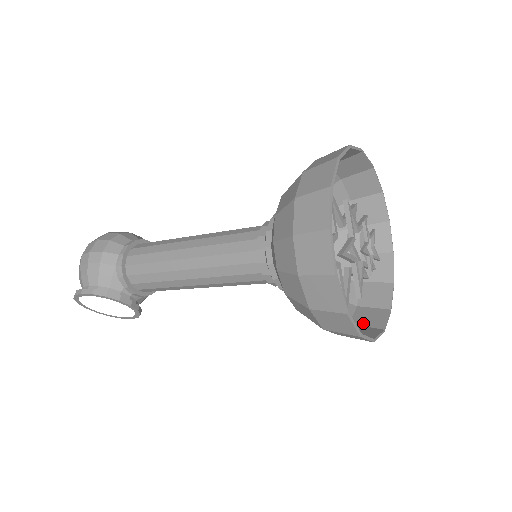
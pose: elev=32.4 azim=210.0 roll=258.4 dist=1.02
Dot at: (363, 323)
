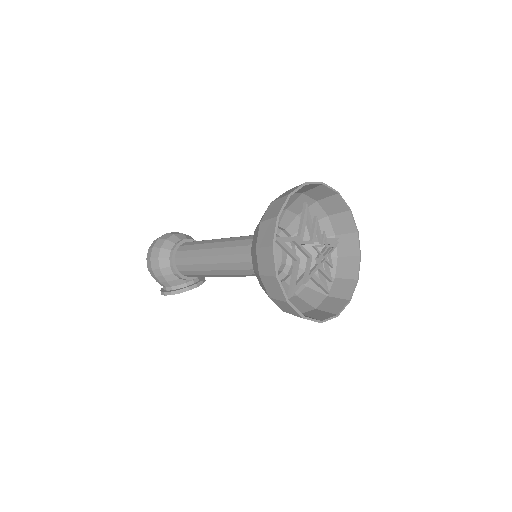
Dot at: (343, 276)
